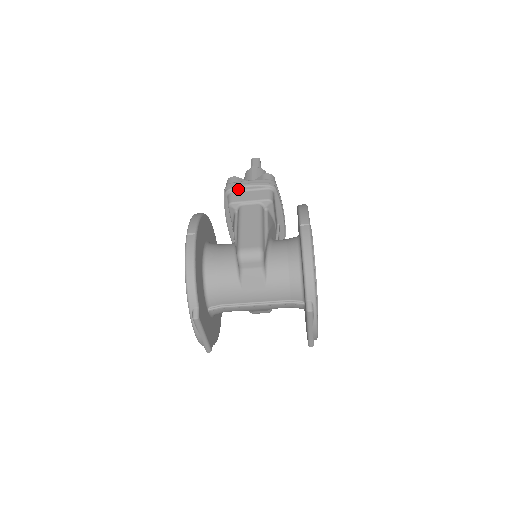
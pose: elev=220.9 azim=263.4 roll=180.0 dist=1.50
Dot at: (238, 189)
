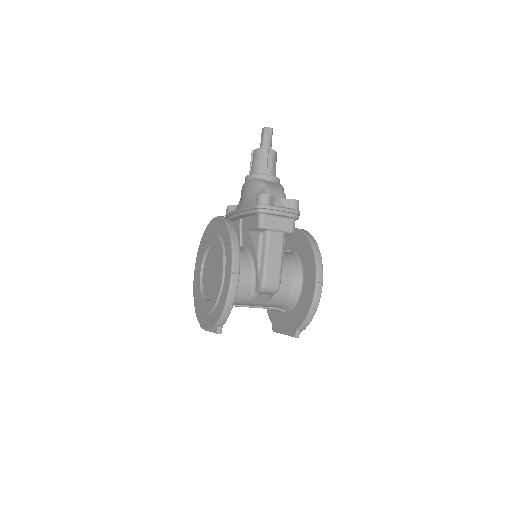
Dot at: (271, 214)
